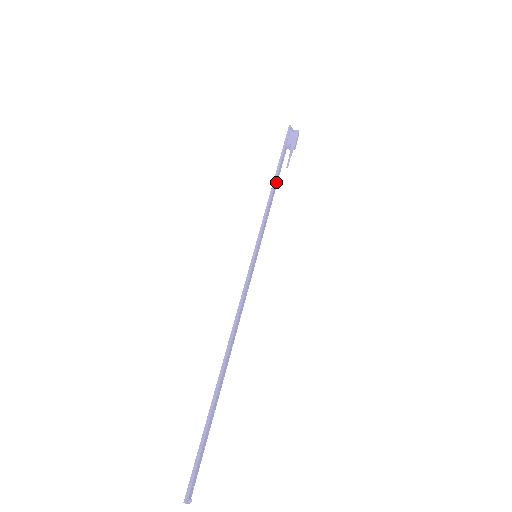
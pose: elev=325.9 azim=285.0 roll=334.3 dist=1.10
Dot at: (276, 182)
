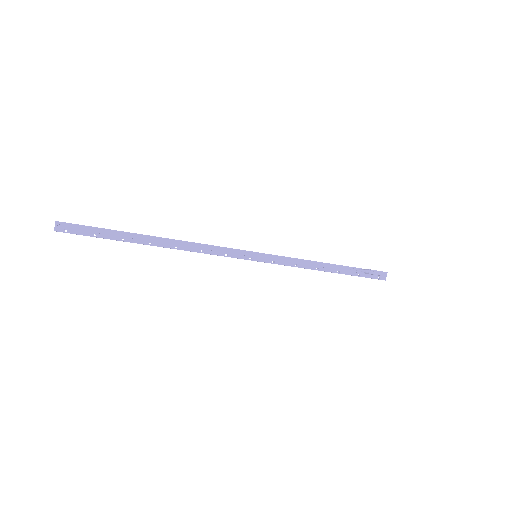
Dot at: (329, 267)
